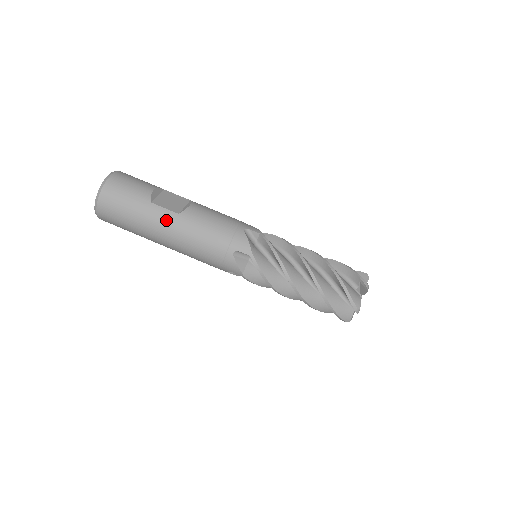
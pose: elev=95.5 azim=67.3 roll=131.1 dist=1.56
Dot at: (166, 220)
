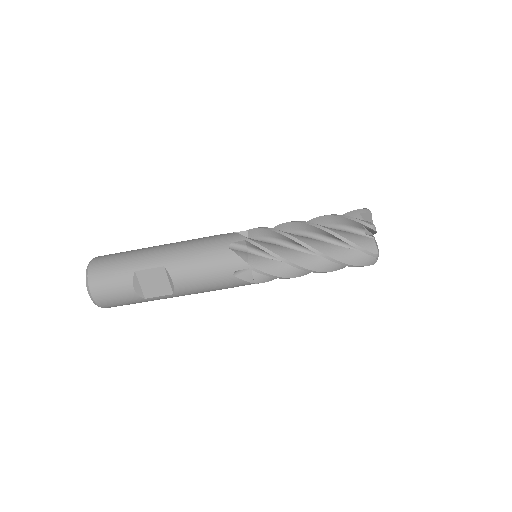
Dot at: occluded
